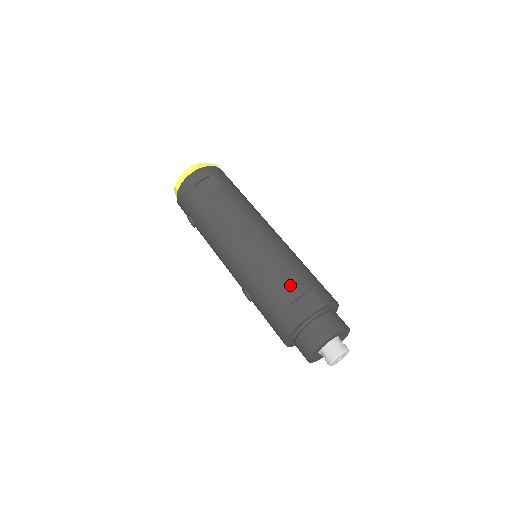
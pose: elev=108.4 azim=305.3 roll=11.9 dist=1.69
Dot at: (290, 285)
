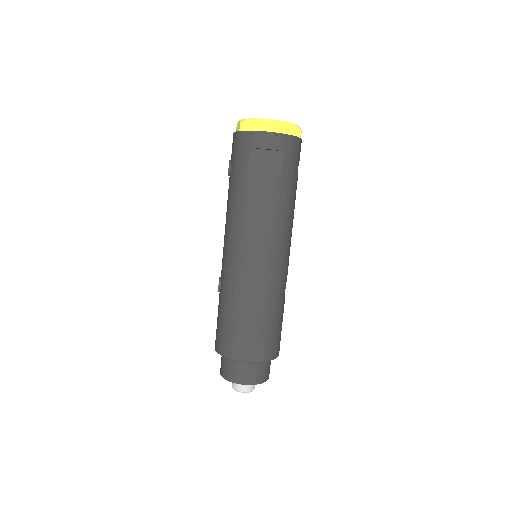
Dot at: (251, 327)
